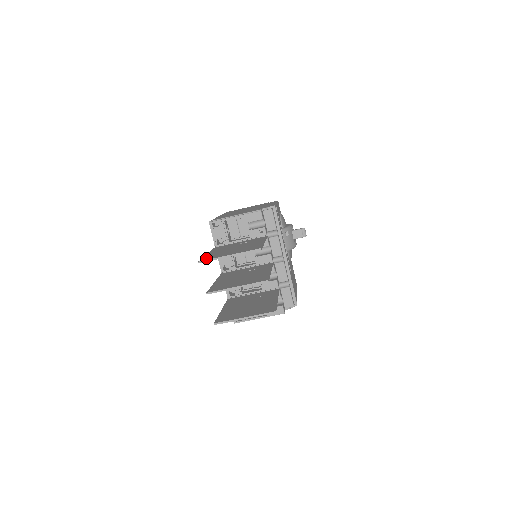
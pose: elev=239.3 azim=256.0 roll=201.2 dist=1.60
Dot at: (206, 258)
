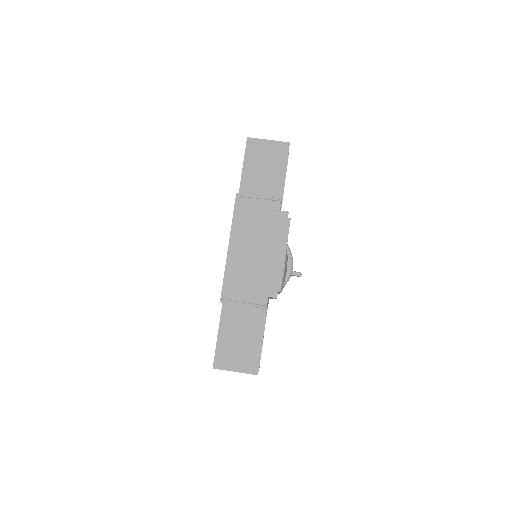
Dot at: occluded
